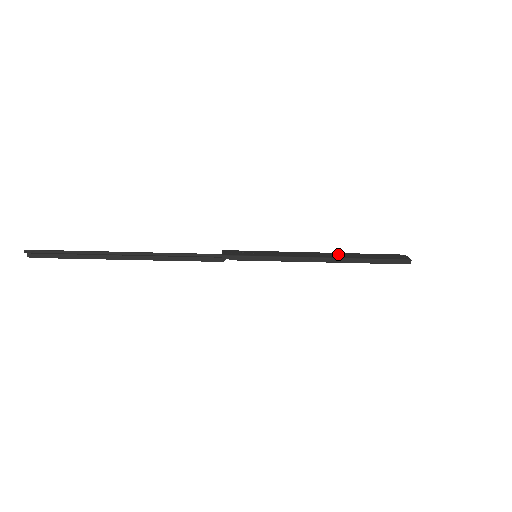
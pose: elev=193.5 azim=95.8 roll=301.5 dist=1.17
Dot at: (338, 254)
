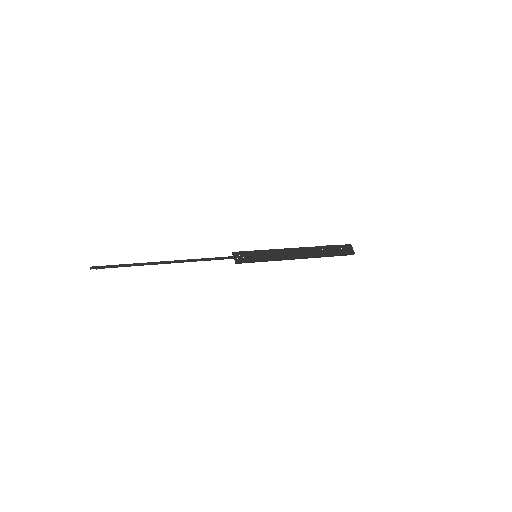
Dot at: (310, 250)
